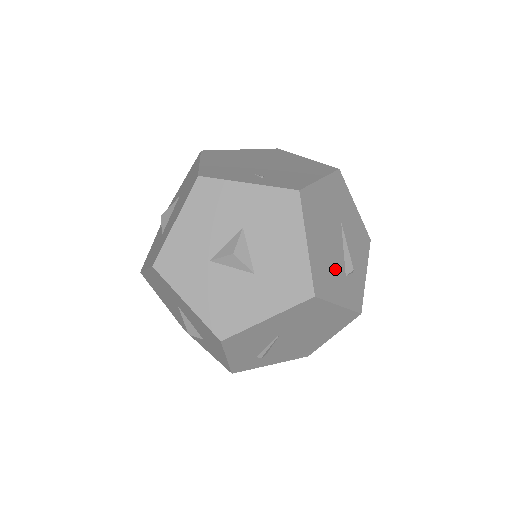
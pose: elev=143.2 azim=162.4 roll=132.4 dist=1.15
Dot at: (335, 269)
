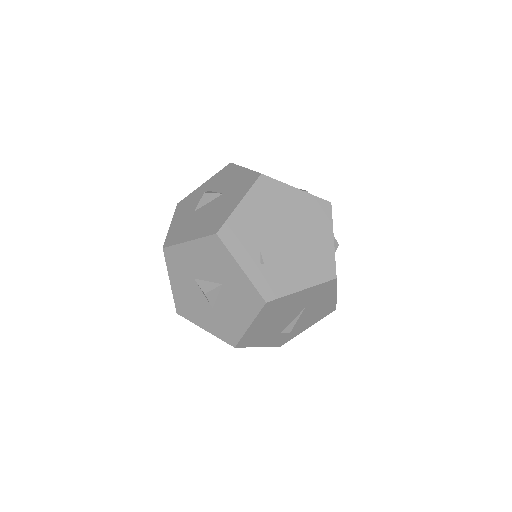
Dot at: (271, 332)
